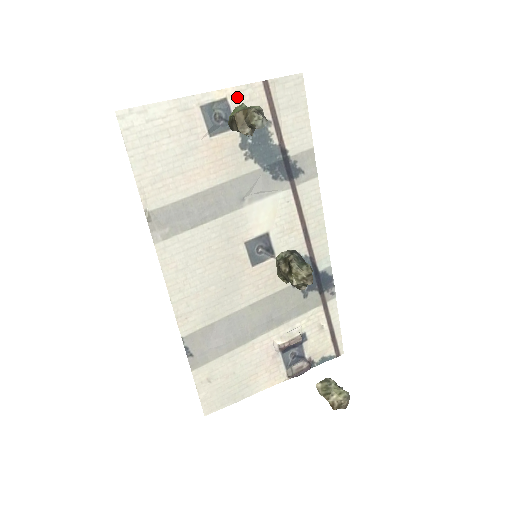
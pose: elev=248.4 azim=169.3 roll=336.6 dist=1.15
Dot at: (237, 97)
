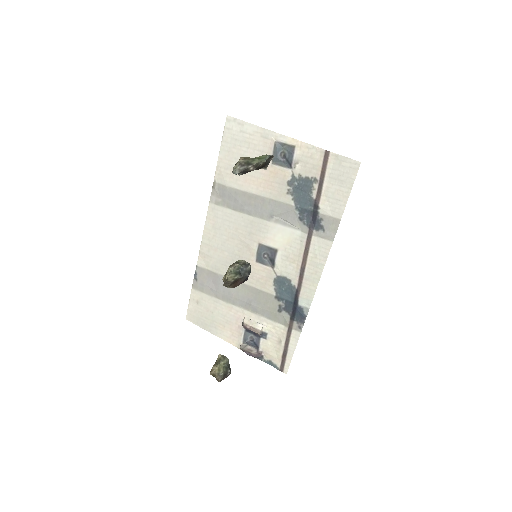
Dot at: (303, 150)
